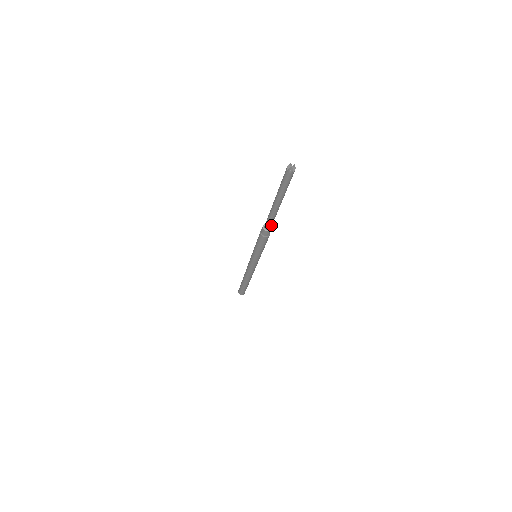
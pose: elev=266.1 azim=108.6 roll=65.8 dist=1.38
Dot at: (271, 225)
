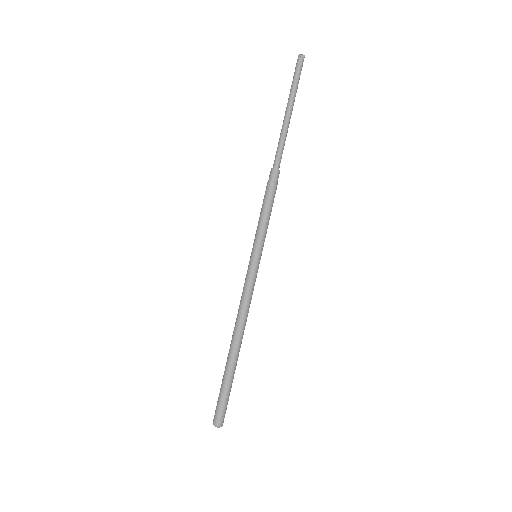
Dot at: (280, 159)
